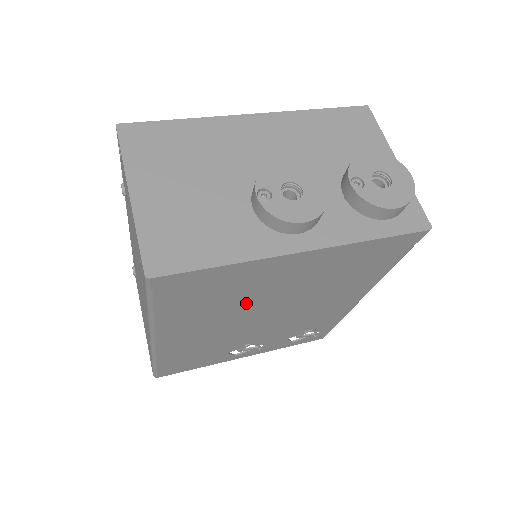
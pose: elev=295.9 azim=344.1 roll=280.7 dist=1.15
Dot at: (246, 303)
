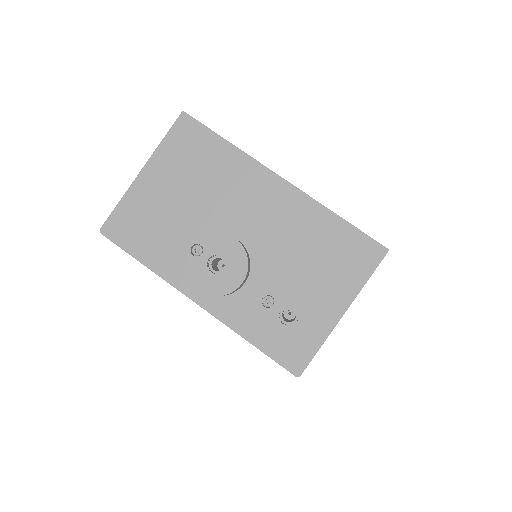
Dot at: occluded
